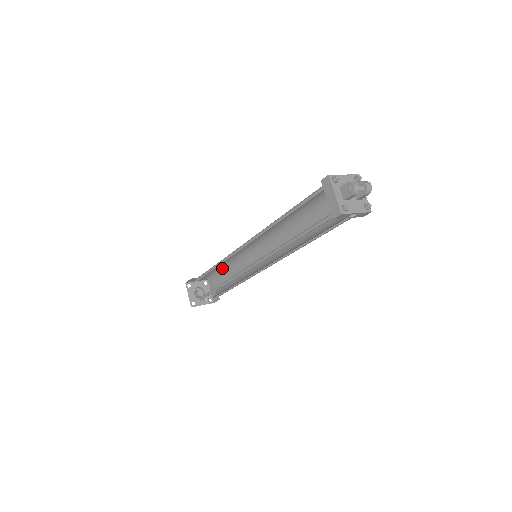
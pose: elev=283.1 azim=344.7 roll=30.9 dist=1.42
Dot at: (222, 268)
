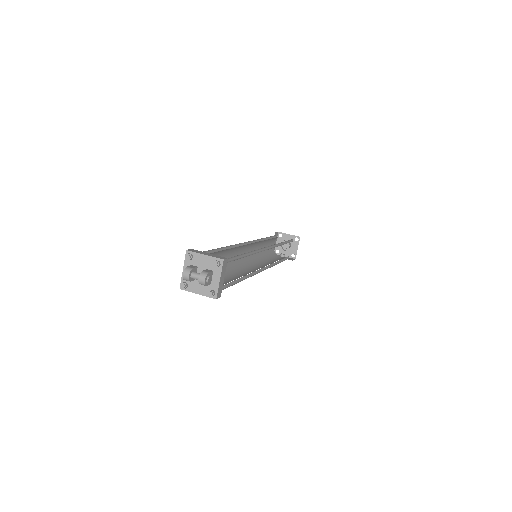
Dot at: occluded
